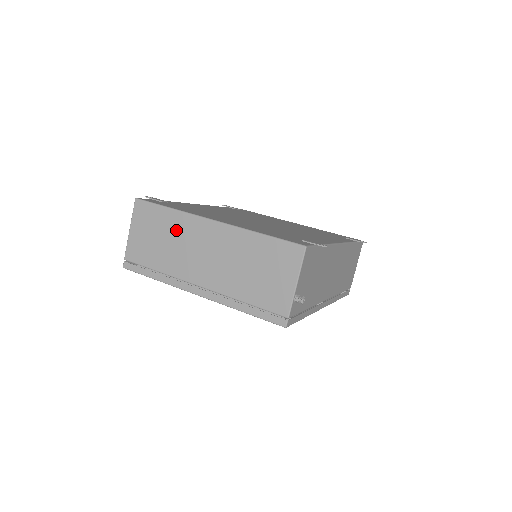
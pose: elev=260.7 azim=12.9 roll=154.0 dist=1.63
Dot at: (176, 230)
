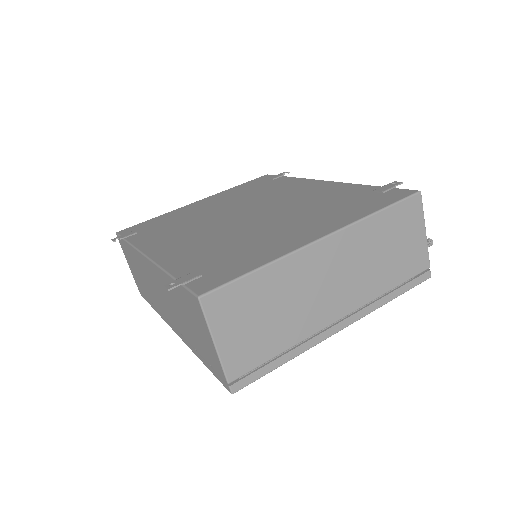
Dot at: (284, 286)
